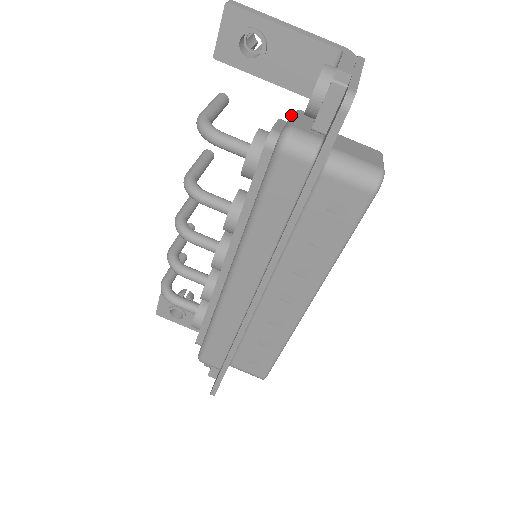
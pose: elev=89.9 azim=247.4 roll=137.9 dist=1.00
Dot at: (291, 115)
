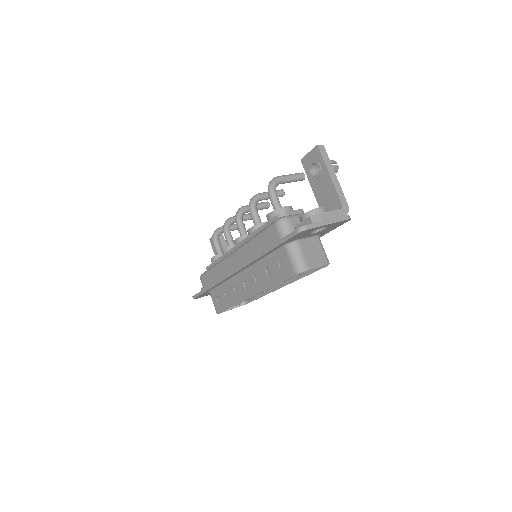
Dot at: occluded
